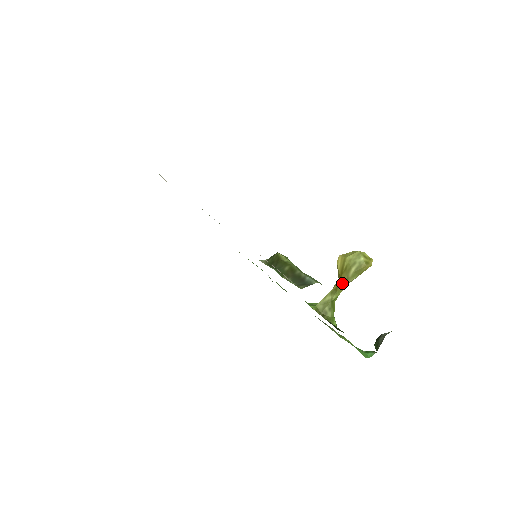
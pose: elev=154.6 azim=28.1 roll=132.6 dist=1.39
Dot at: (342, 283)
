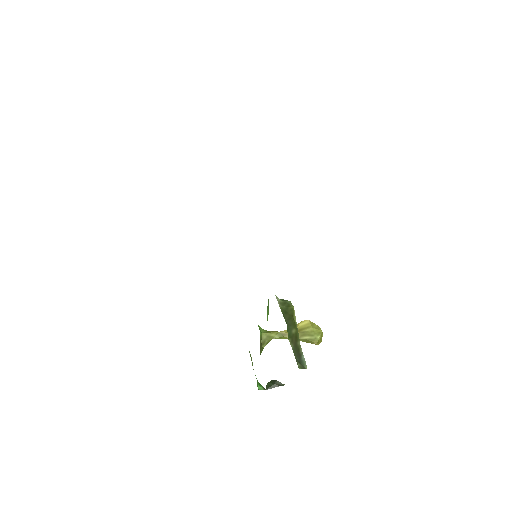
Dot at: occluded
